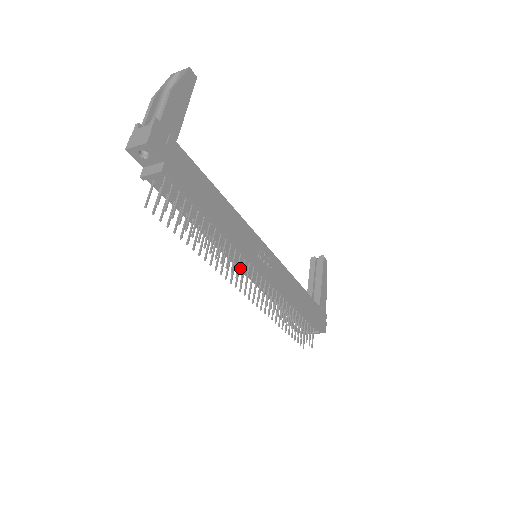
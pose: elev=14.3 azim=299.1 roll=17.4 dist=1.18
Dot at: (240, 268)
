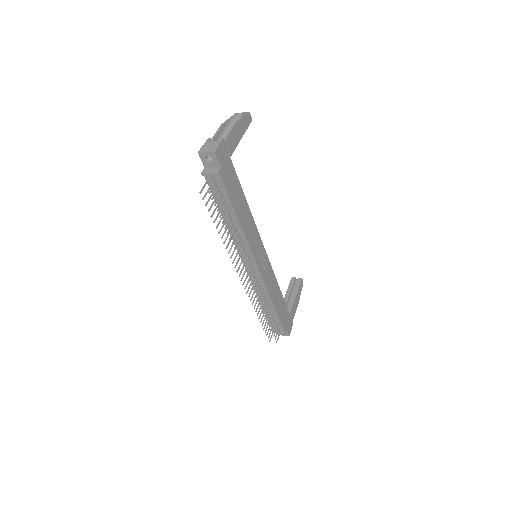
Dot at: (243, 260)
